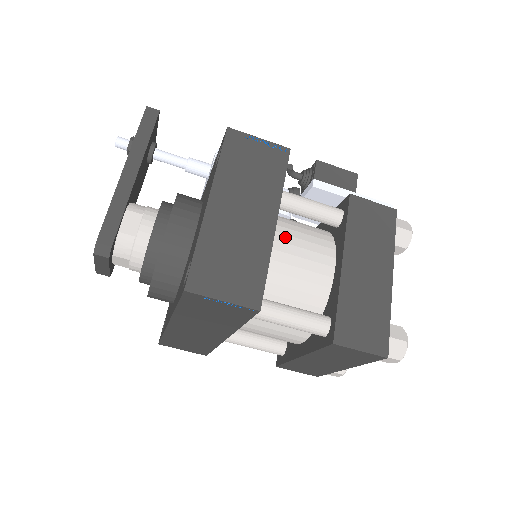
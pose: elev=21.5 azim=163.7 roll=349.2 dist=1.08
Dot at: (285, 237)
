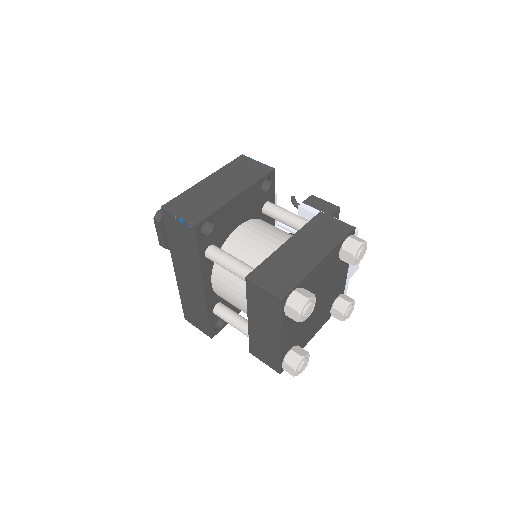
Dot at: (261, 227)
